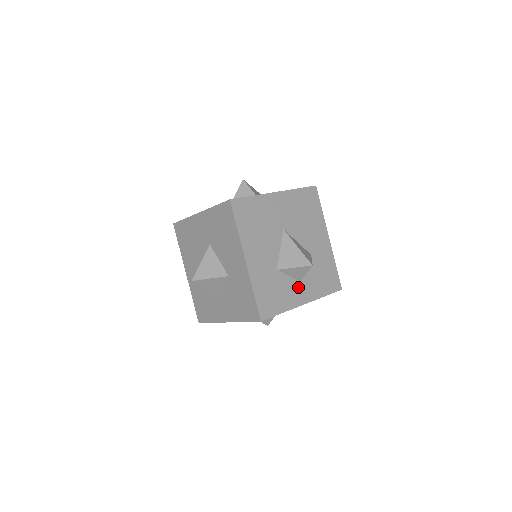
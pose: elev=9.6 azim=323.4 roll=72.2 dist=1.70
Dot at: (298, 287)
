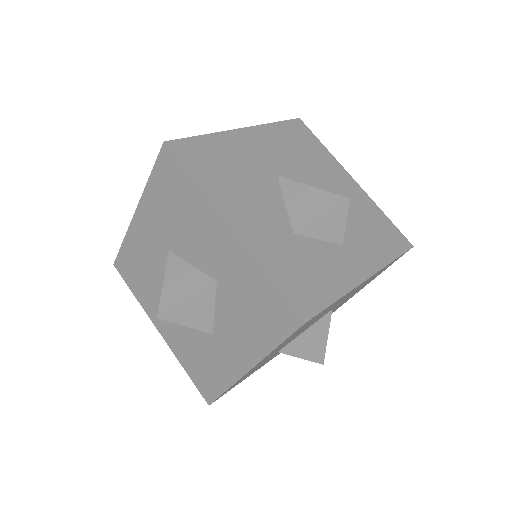
Dot at: (343, 254)
